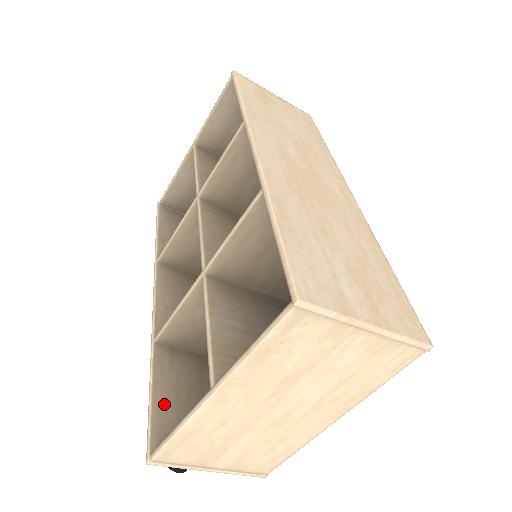
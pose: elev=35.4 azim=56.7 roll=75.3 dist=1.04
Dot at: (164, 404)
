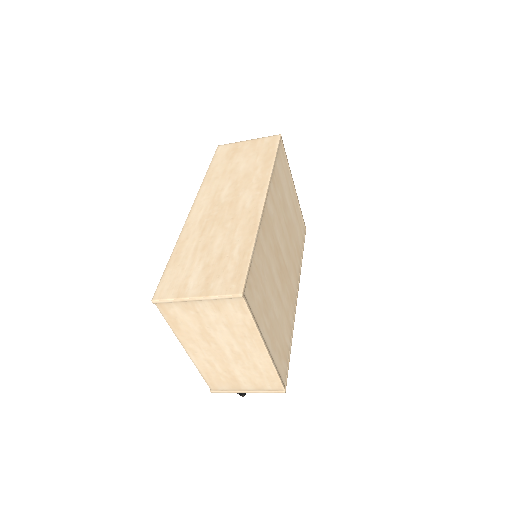
Dot at: occluded
